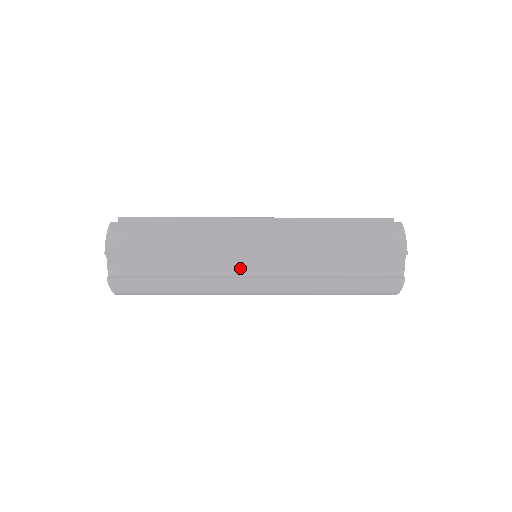
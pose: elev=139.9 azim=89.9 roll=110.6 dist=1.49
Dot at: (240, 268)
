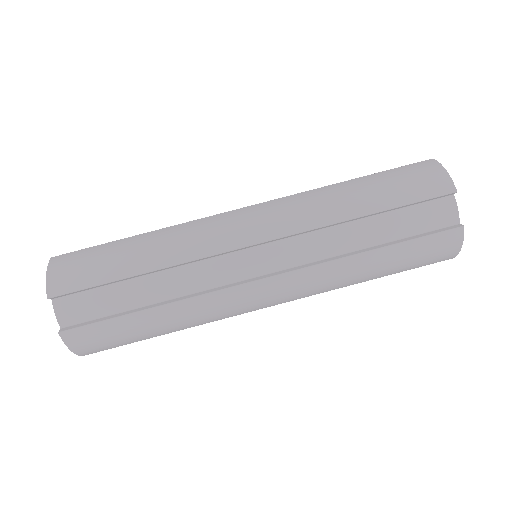
Dot at: occluded
